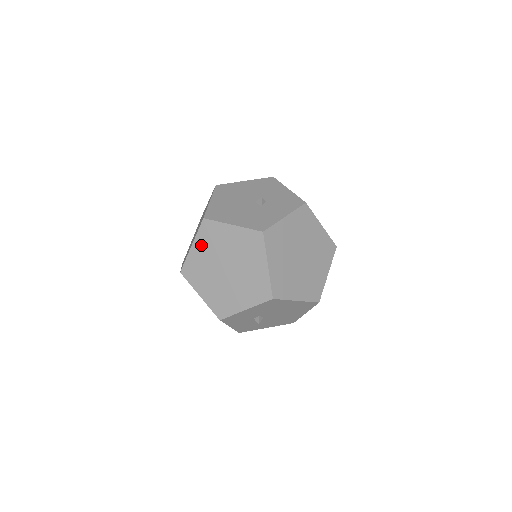
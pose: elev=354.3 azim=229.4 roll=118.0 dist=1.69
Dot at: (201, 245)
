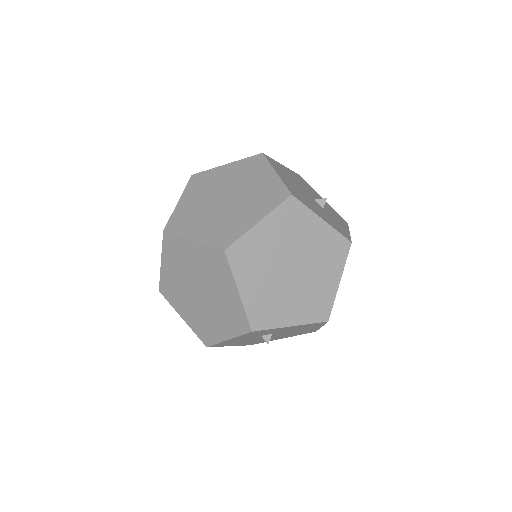
Dot at: (273, 226)
